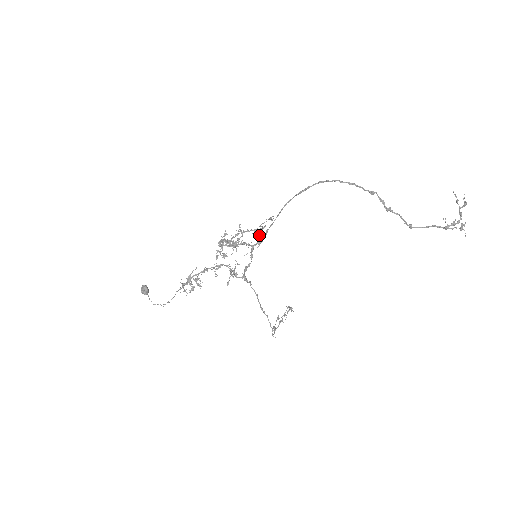
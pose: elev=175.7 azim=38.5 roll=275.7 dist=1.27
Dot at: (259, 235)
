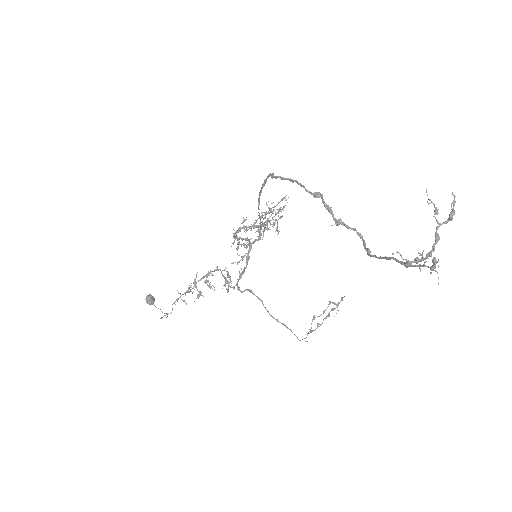
Dot at: (264, 226)
